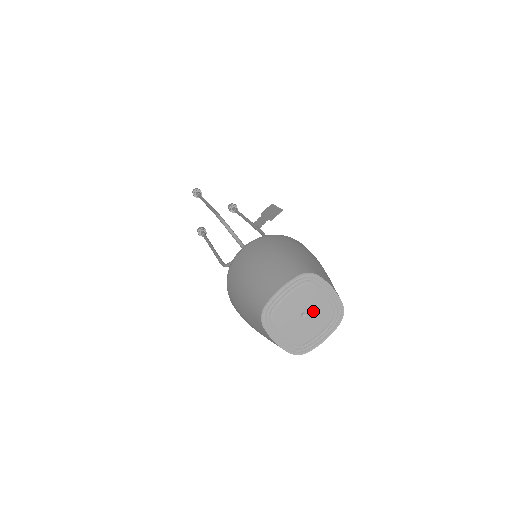
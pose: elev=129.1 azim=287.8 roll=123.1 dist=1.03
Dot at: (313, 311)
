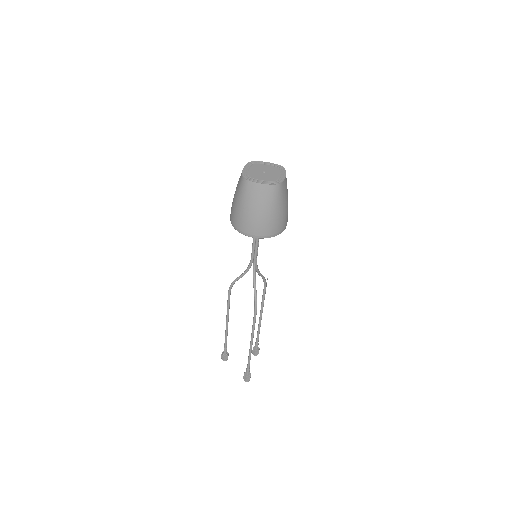
Dot at: (267, 170)
